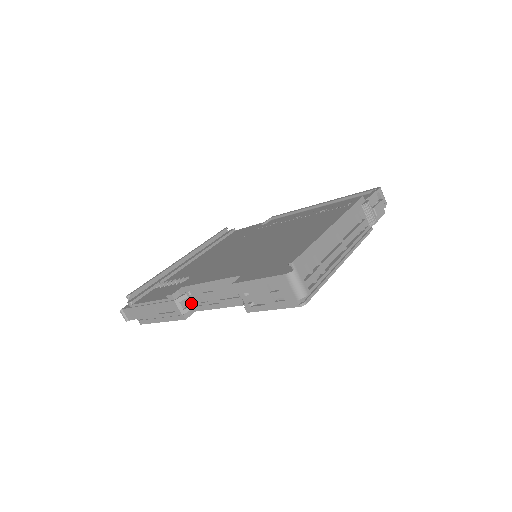
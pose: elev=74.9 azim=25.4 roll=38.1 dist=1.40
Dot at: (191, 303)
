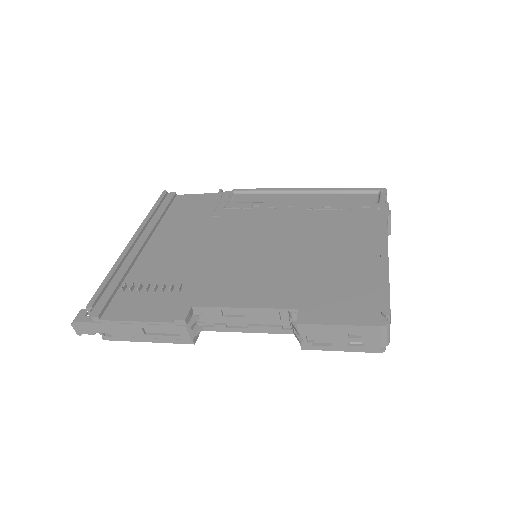
Dot at: (198, 323)
